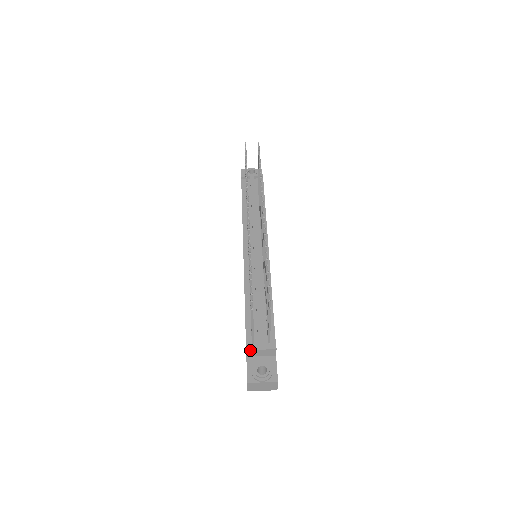
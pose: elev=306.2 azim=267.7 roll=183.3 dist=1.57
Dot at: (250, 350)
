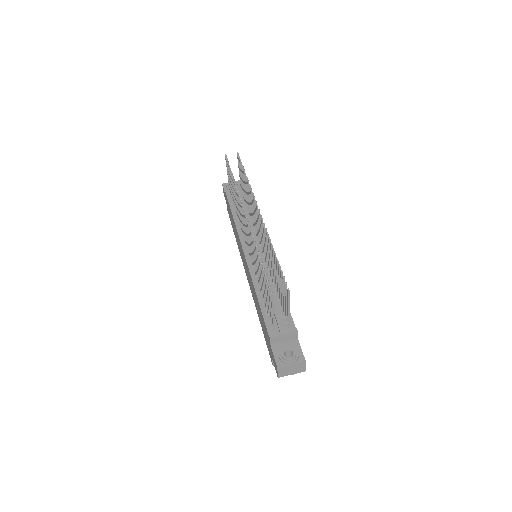
Dot at: (273, 337)
